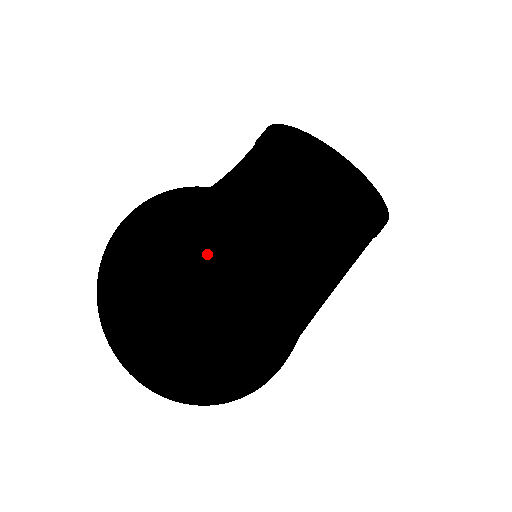
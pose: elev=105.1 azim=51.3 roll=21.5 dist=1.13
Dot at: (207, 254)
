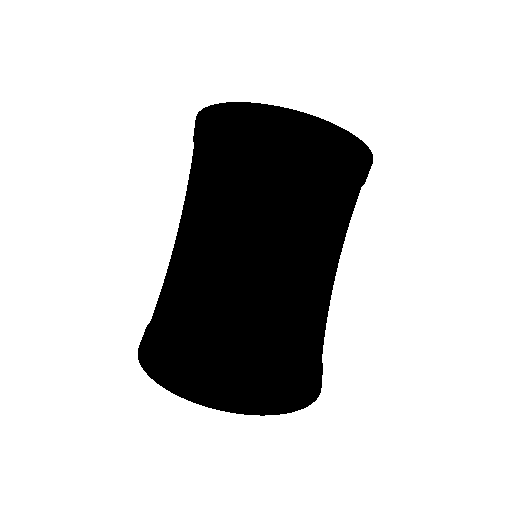
Dot at: occluded
